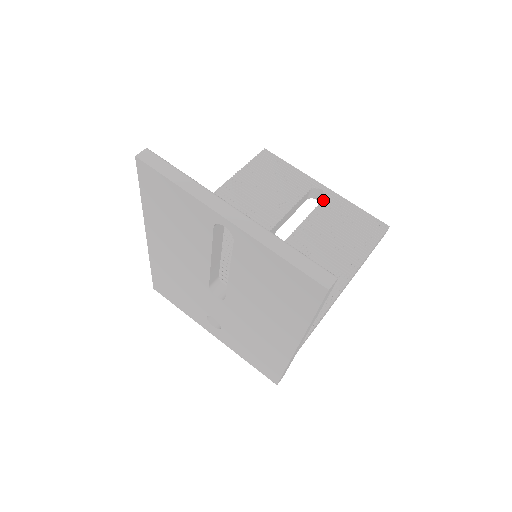
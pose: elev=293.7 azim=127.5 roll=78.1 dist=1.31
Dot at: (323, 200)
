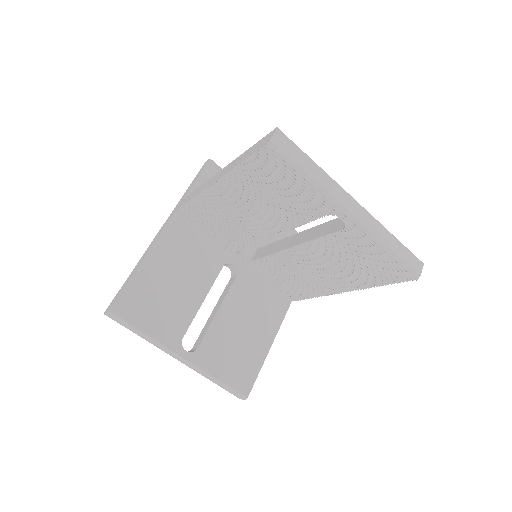
Dot at: (341, 230)
